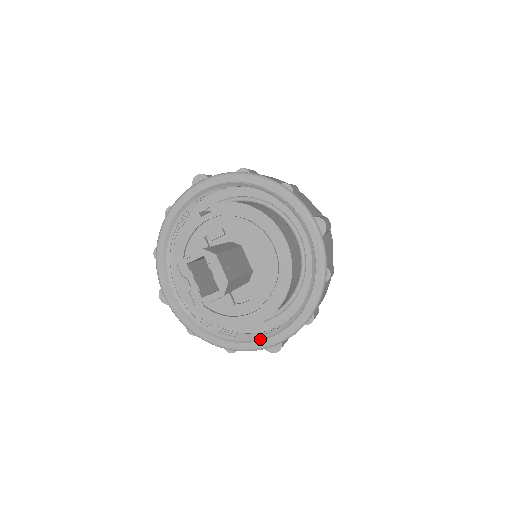
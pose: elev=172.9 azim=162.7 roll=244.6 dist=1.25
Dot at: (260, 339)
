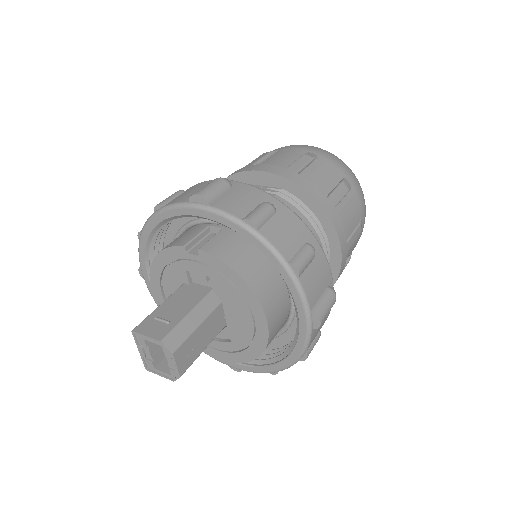
Dot at: occluded
